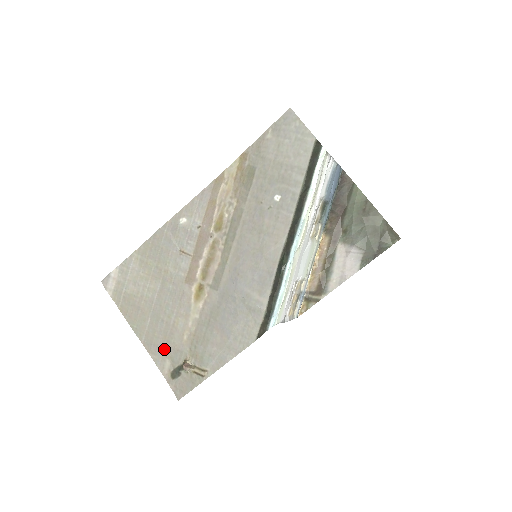
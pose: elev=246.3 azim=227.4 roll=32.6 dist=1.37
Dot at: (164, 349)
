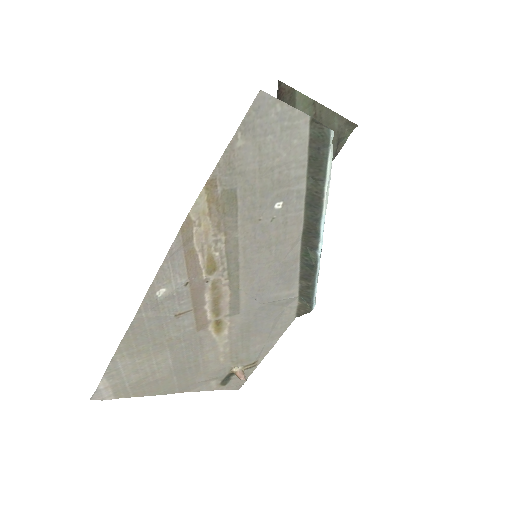
Dot at: (204, 380)
